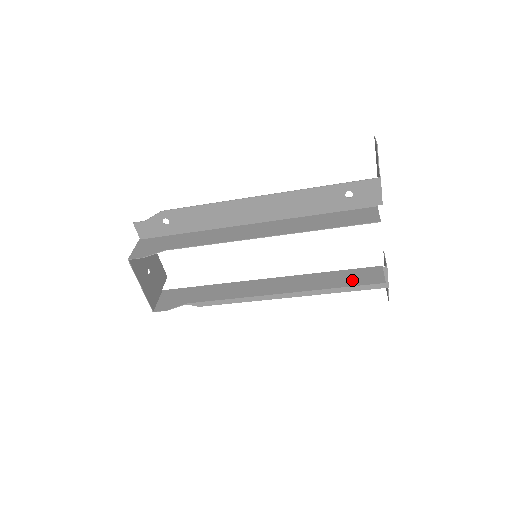
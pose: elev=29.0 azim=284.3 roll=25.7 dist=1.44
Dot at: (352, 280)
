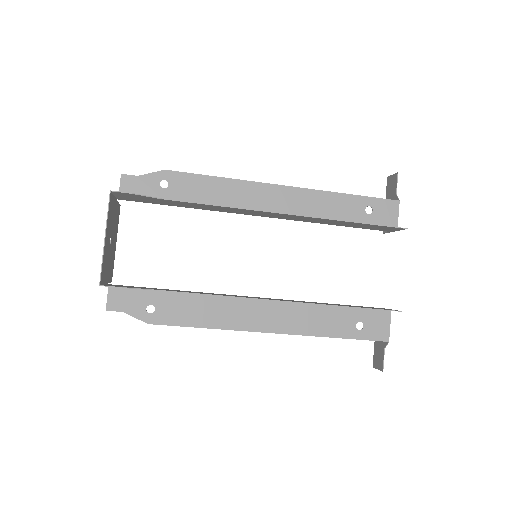
Dot at: (362, 307)
